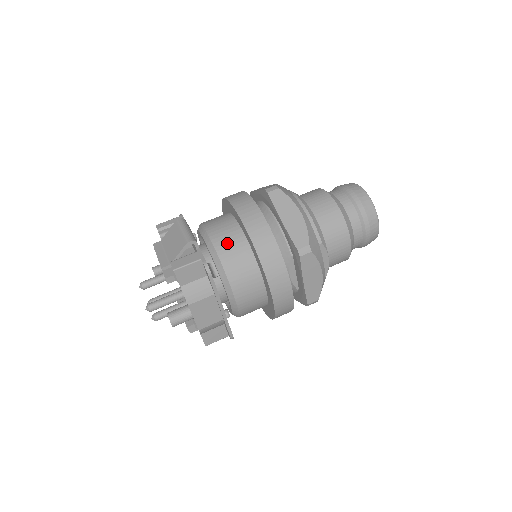
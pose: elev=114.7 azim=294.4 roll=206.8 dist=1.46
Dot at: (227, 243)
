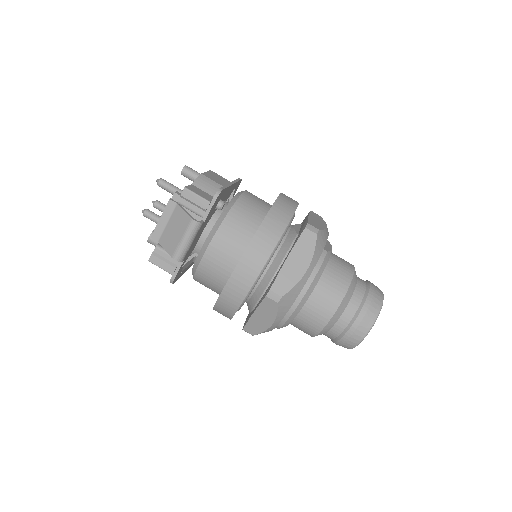
Dot at: (209, 274)
